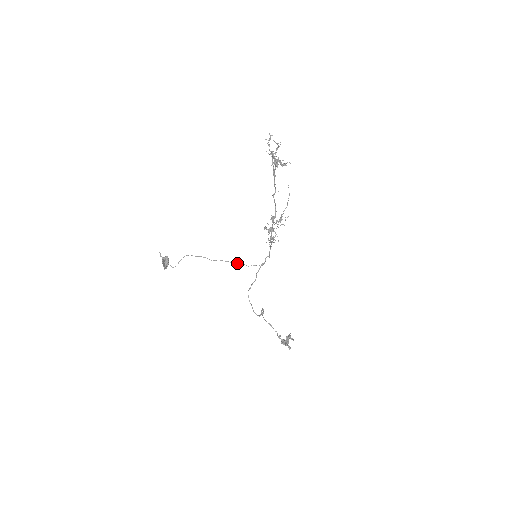
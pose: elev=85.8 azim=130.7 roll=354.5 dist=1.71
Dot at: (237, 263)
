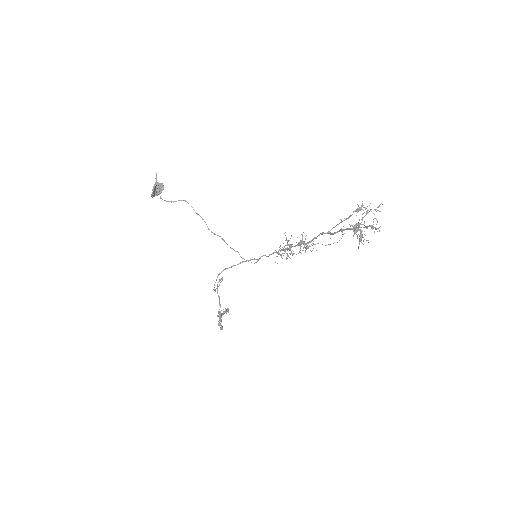
Dot at: occluded
